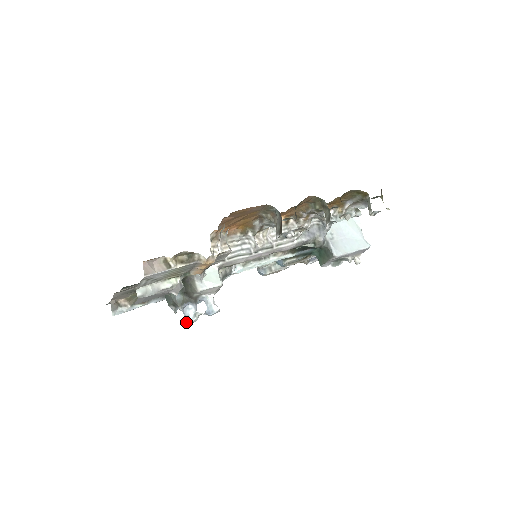
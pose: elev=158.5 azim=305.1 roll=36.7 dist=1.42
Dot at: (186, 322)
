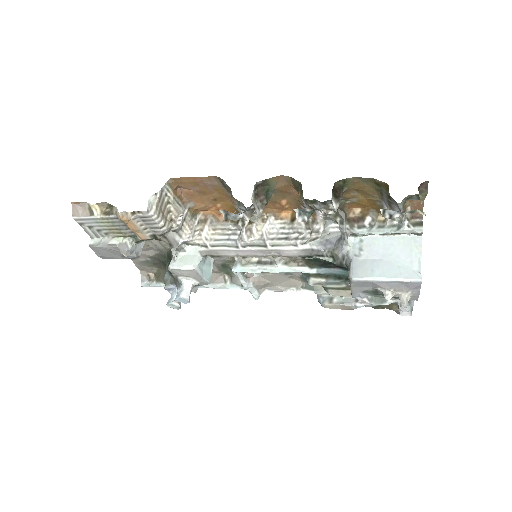
Dot at: (167, 303)
